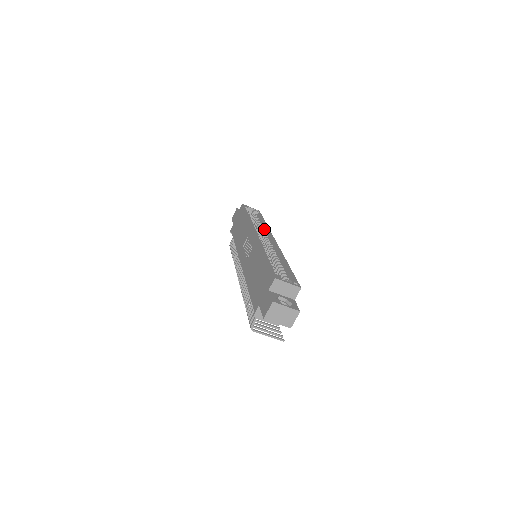
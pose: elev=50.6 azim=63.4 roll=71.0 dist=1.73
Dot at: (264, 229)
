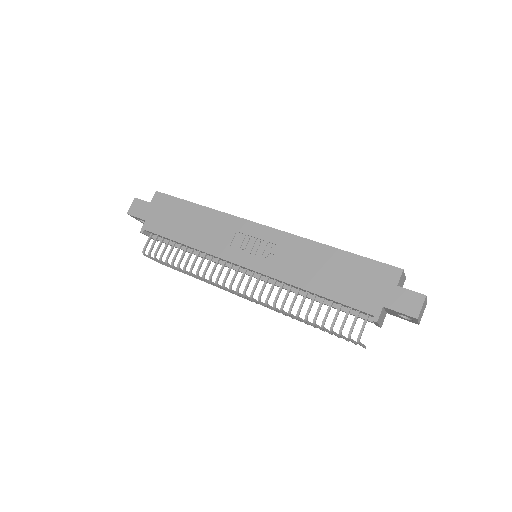
Dot at: occluded
